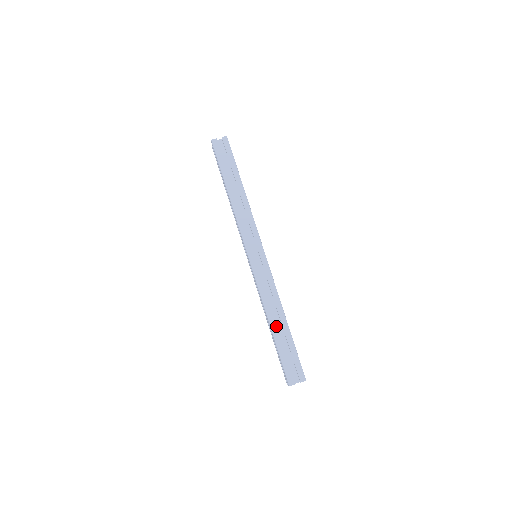
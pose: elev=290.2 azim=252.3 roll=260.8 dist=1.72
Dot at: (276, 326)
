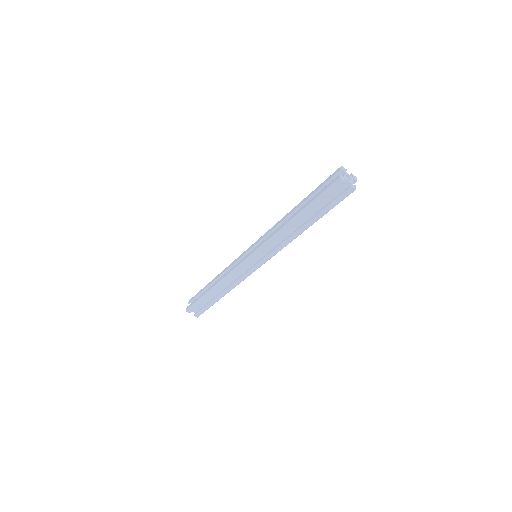
Dot at: occluded
